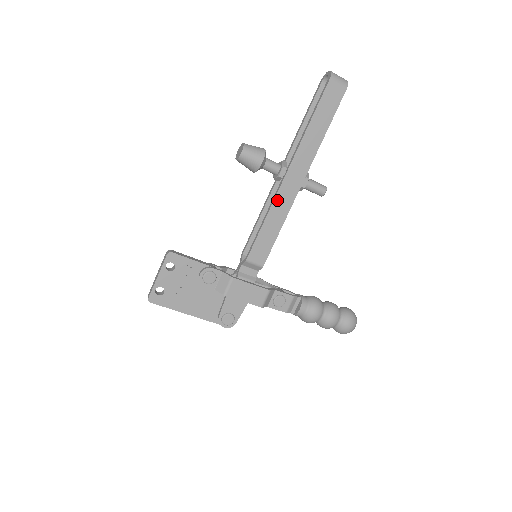
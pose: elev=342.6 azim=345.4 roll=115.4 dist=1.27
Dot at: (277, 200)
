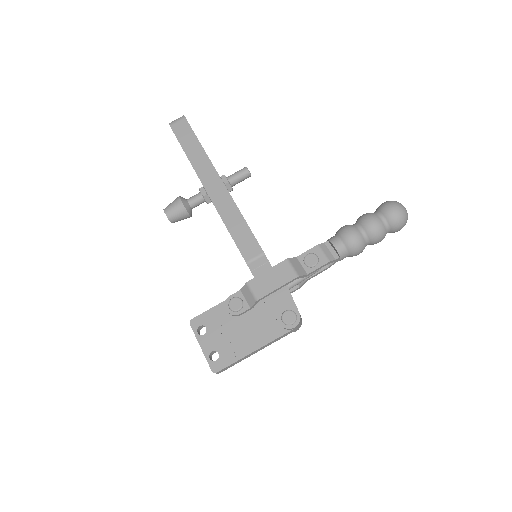
Dot at: (219, 208)
